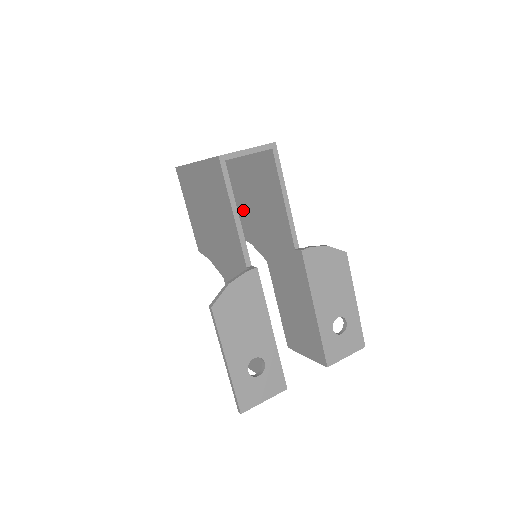
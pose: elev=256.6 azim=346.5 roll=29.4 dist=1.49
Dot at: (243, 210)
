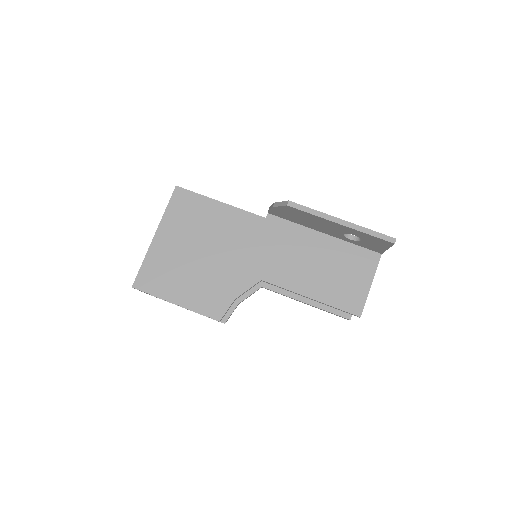
Dot at: occluded
